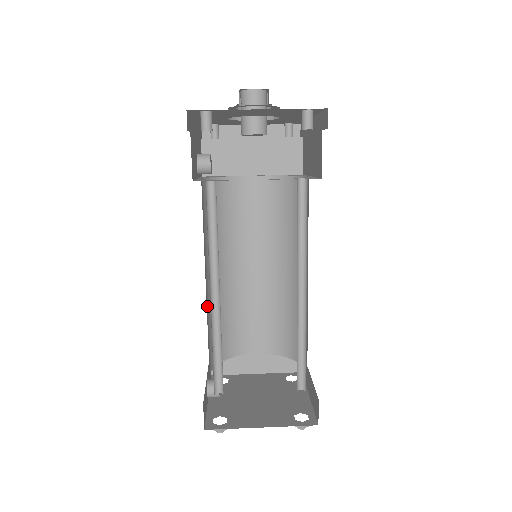
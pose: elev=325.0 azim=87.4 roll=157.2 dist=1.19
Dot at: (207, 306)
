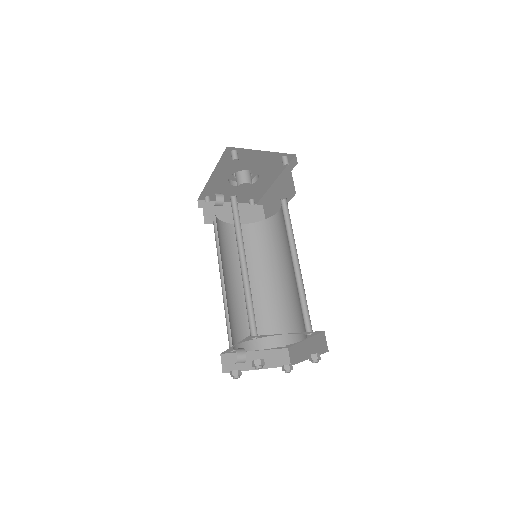
Dot at: occluded
